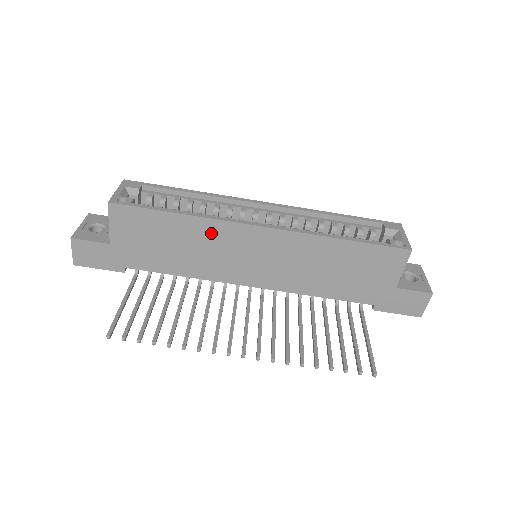
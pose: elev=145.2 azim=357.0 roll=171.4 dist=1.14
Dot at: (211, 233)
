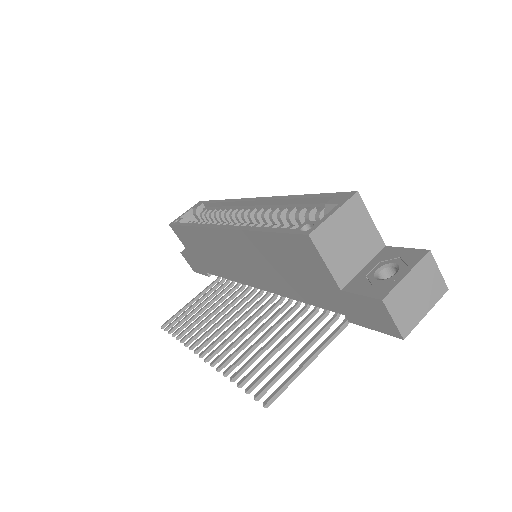
Dot at: (207, 239)
